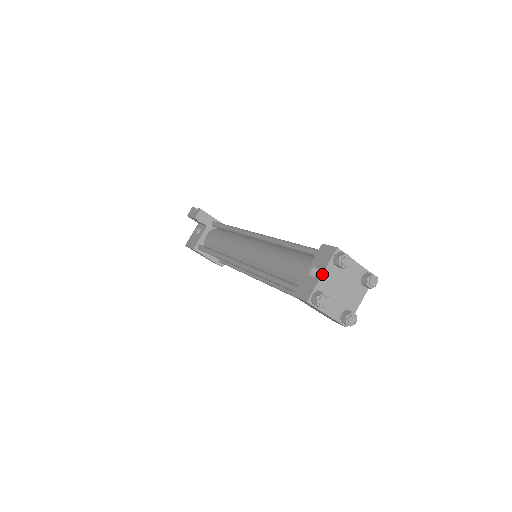
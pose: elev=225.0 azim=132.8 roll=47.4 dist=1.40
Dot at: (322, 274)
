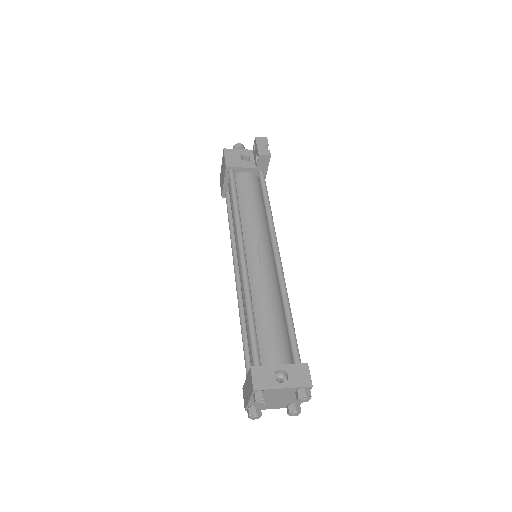
Dot at: (284, 388)
